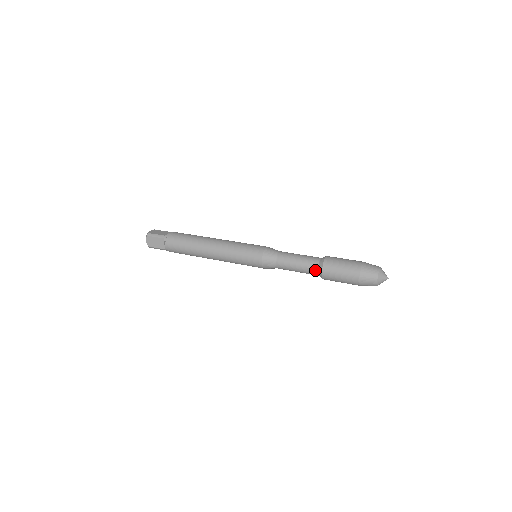
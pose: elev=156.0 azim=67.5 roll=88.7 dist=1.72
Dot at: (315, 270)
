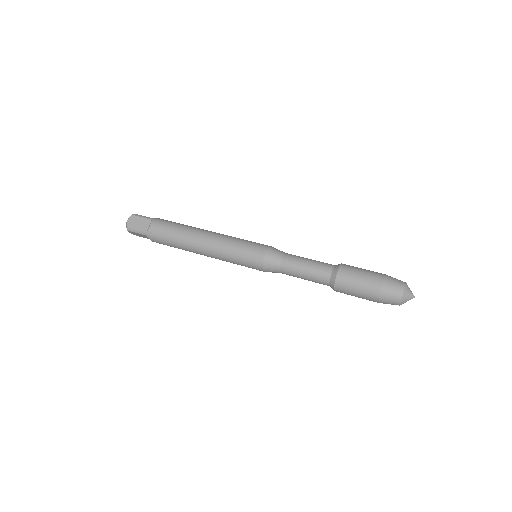
Dot at: occluded
